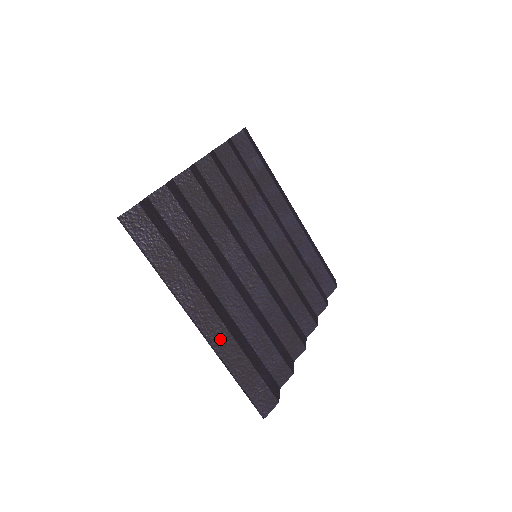
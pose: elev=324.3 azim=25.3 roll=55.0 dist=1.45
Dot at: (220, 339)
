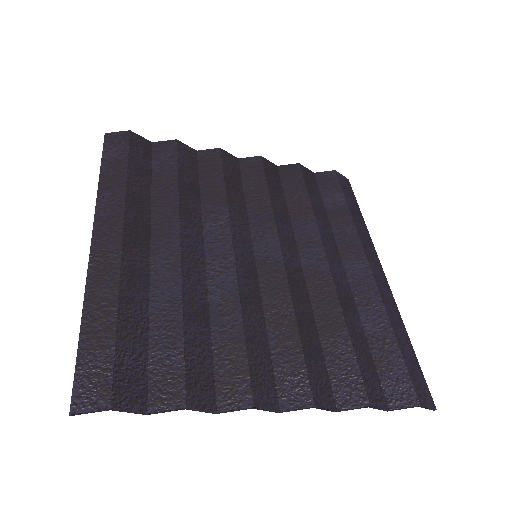
Dot at: (103, 267)
